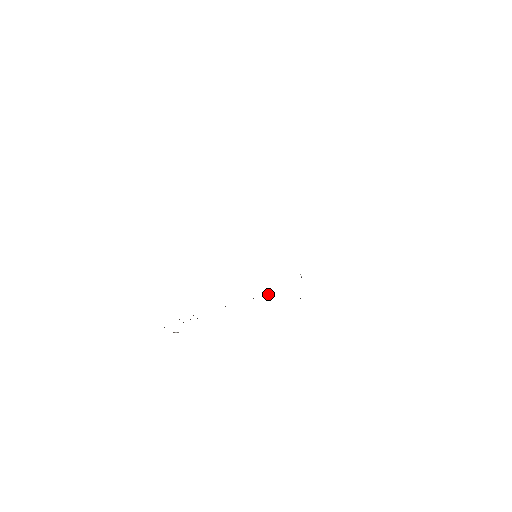
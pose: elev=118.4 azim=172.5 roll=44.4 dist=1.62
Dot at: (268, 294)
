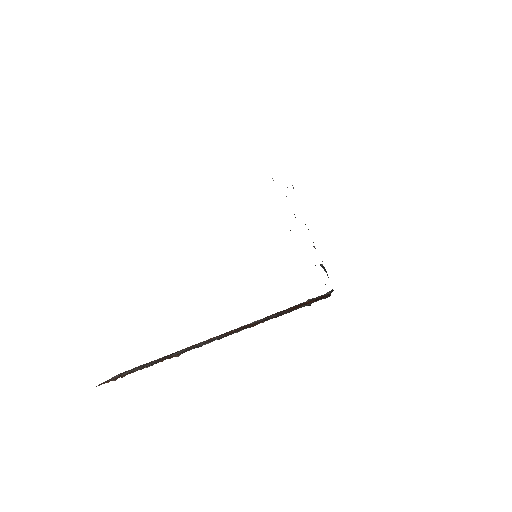
Dot at: (310, 304)
